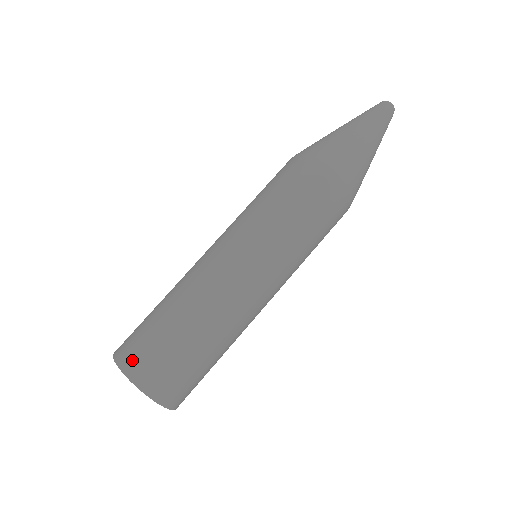
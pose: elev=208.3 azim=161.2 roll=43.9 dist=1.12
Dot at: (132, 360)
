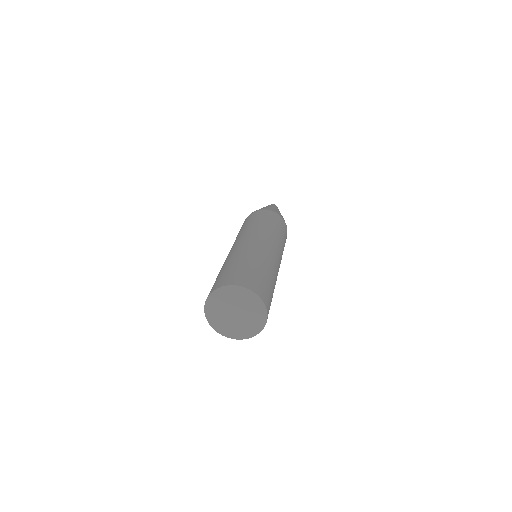
Dot at: (230, 280)
